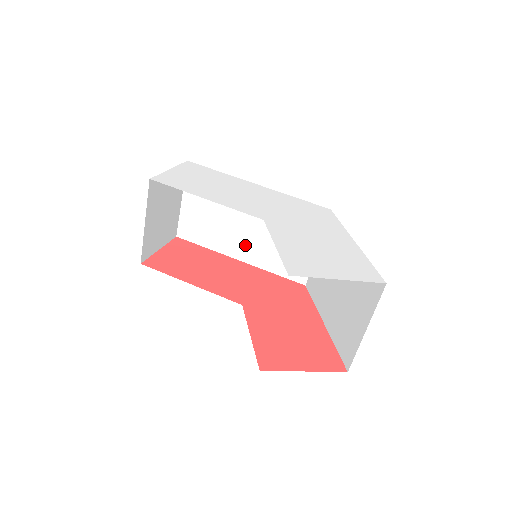
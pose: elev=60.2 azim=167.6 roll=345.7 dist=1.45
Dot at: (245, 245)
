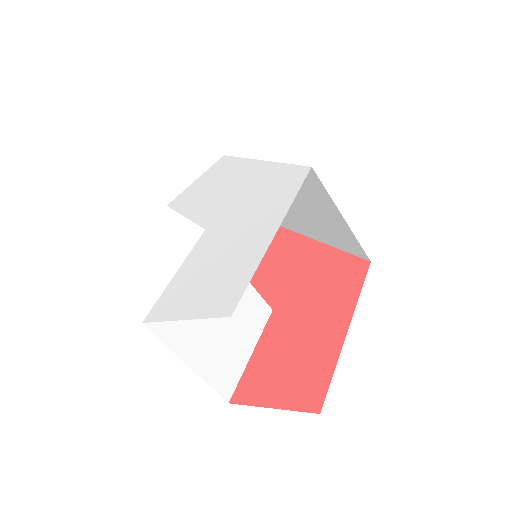
Dot at: (304, 223)
